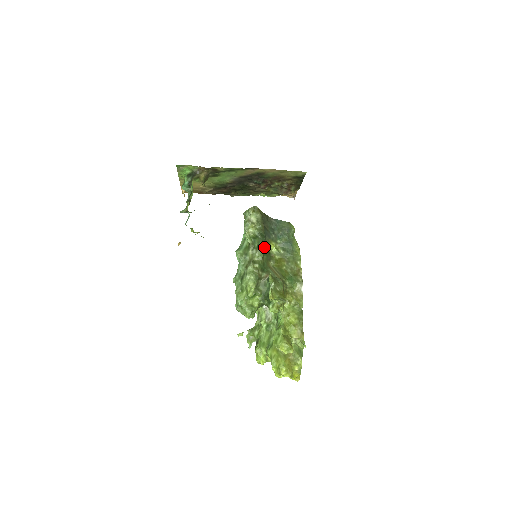
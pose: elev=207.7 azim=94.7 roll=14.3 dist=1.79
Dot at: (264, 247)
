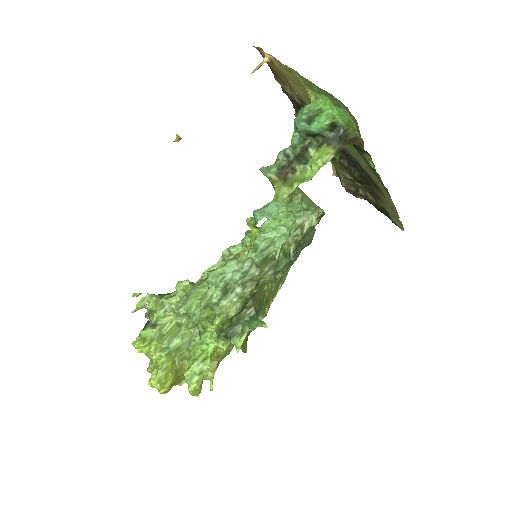
Dot at: occluded
